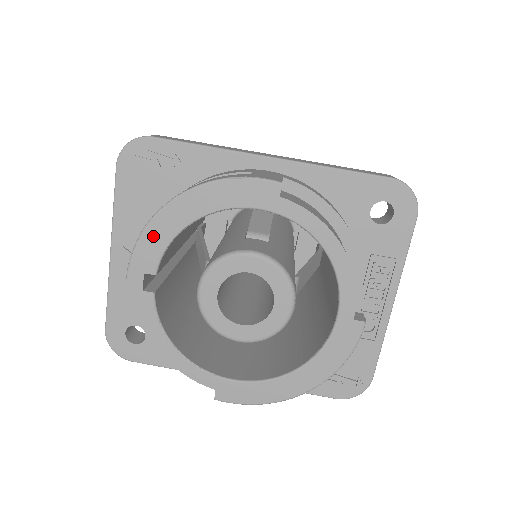
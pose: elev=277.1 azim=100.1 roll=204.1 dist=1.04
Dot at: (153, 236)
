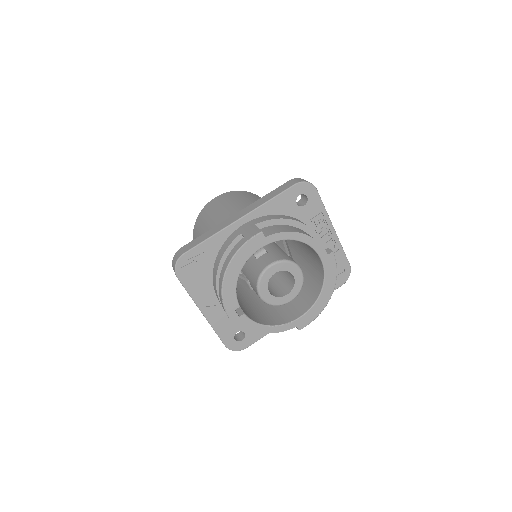
Dot at: (228, 294)
